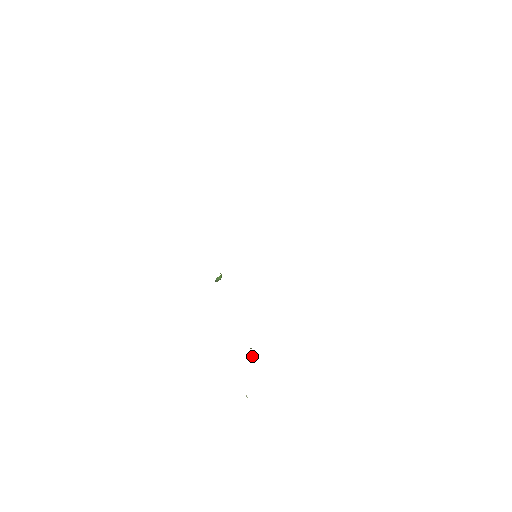
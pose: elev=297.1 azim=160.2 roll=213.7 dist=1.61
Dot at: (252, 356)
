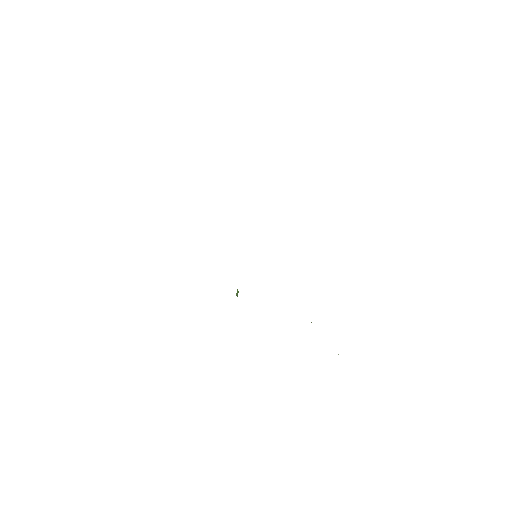
Dot at: occluded
